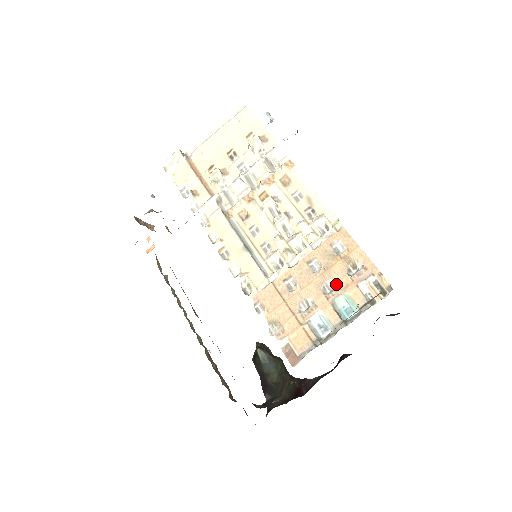
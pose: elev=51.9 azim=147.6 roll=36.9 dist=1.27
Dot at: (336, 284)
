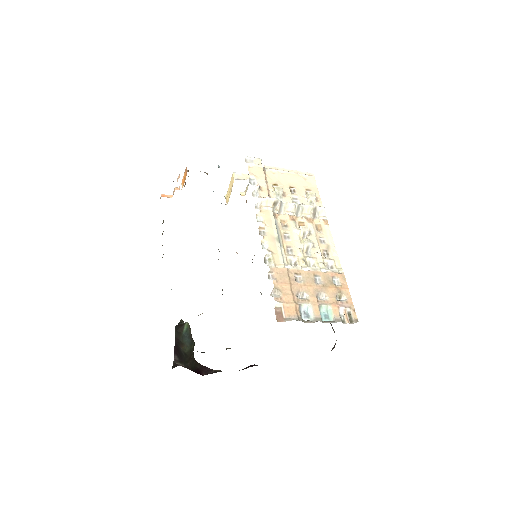
Dot at: (326, 298)
